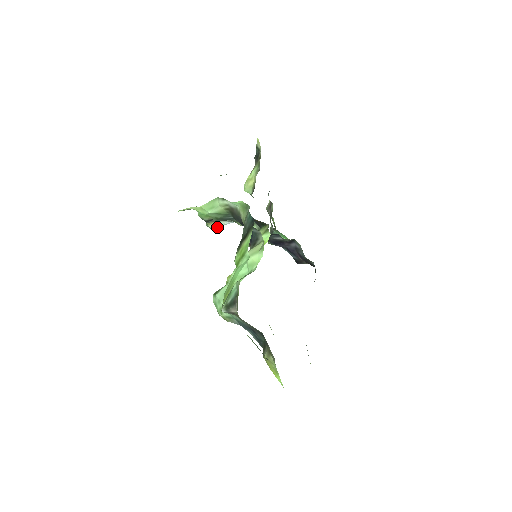
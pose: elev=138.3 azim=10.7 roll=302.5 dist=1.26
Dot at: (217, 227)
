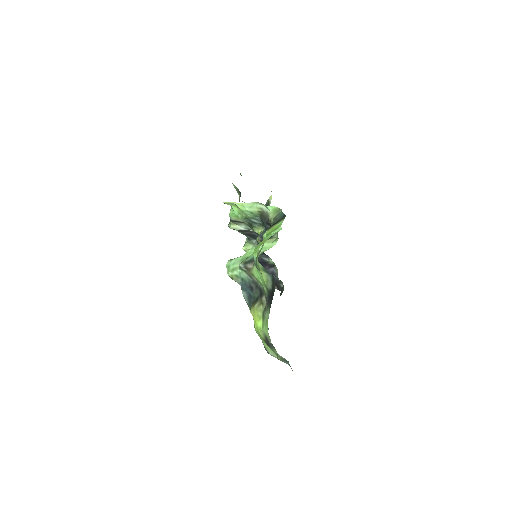
Dot at: (235, 229)
